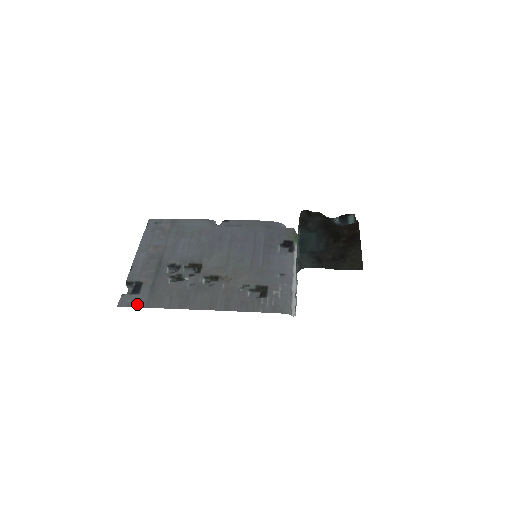
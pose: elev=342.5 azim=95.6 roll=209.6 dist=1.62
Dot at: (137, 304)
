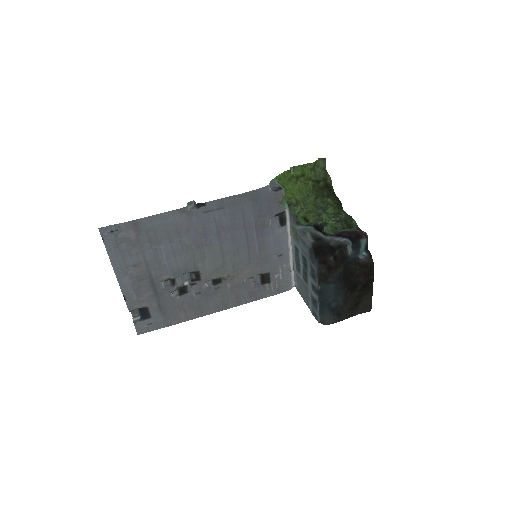
Dot at: (156, 327)
